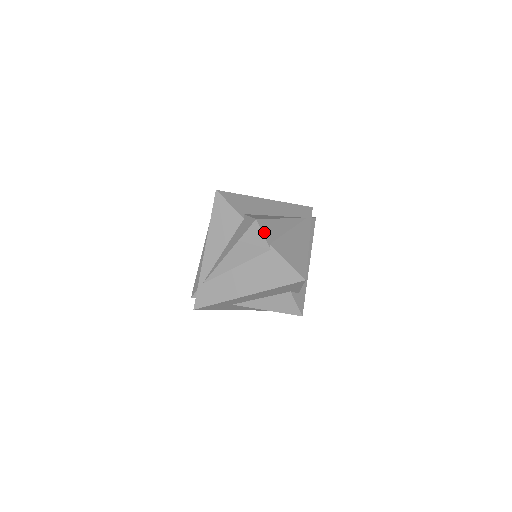
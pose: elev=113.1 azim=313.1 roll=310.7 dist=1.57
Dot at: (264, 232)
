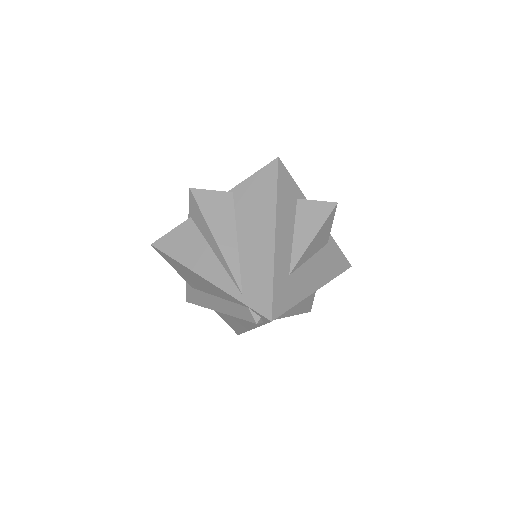
Dot at: (210, 191)
